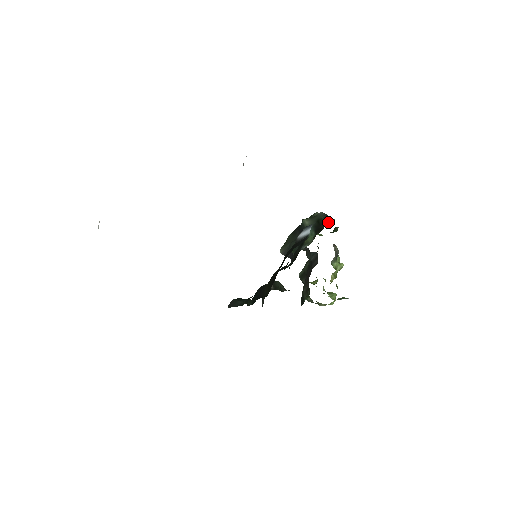
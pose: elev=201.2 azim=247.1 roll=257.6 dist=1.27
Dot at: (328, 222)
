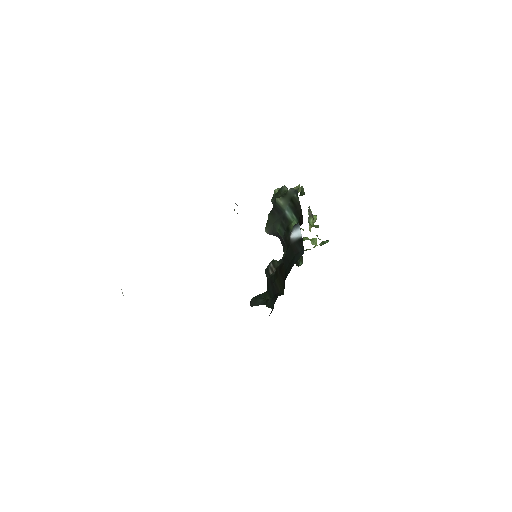
Dot at: occluded
